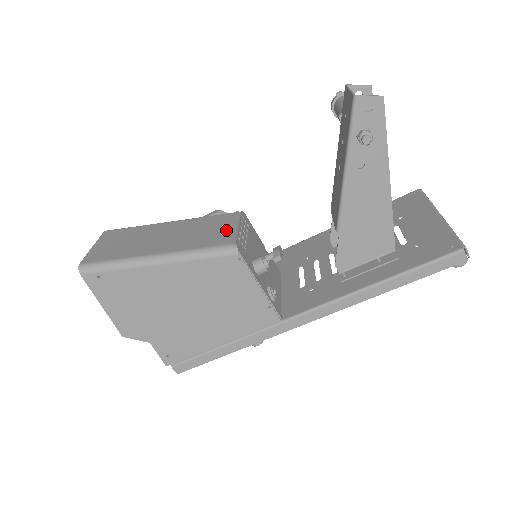
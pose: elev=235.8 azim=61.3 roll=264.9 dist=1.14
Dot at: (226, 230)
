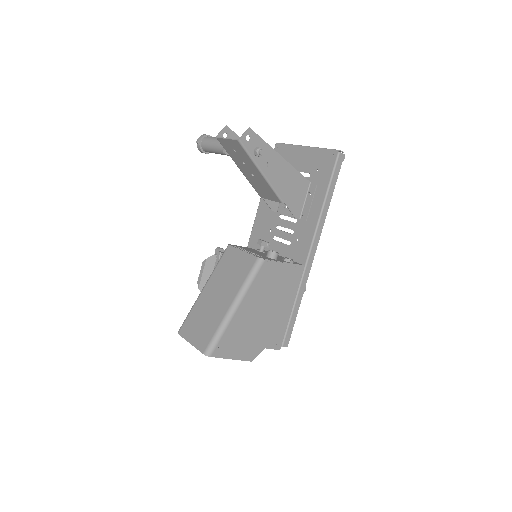
Dot at: (240, 259)
